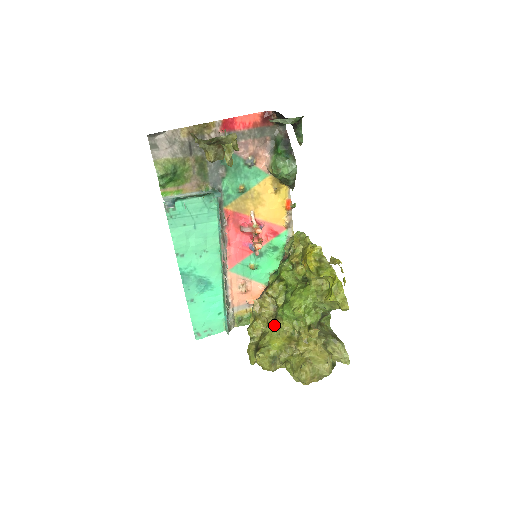
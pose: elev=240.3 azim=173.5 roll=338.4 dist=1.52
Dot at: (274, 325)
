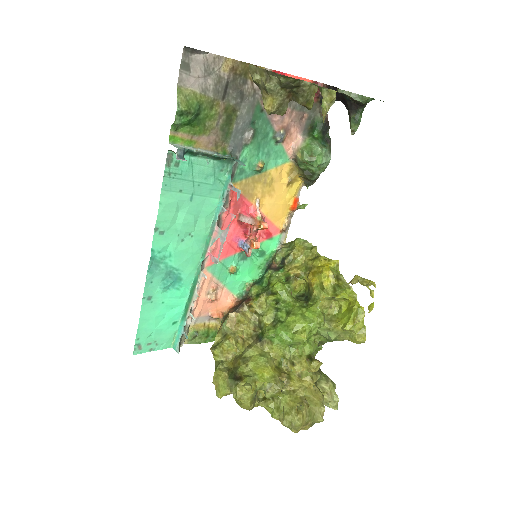
Dot at: (259, 349)
